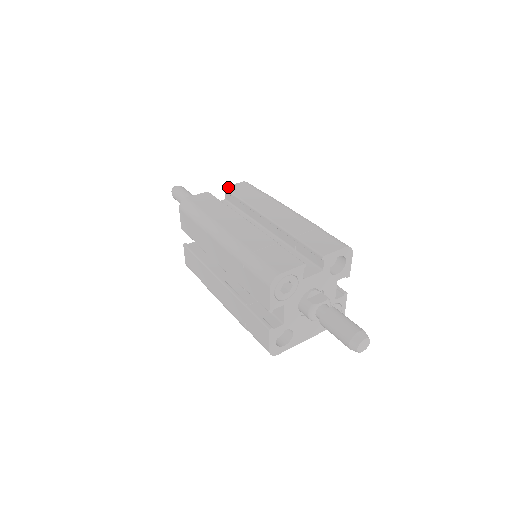
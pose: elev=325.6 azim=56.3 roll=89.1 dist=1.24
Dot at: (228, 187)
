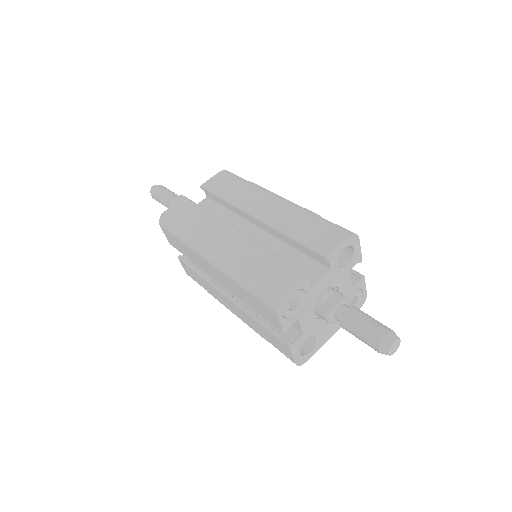
Dot at: (205, 184)
